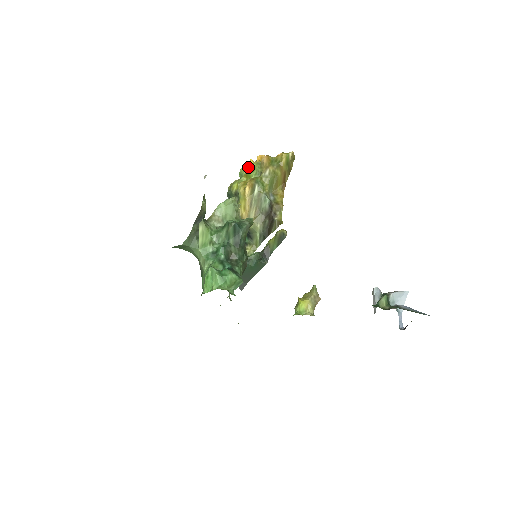
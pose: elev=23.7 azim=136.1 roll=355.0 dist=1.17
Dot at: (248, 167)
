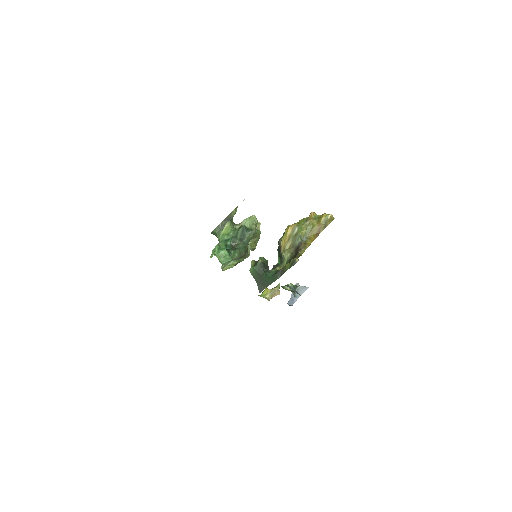
Dot at: (303, 218)
